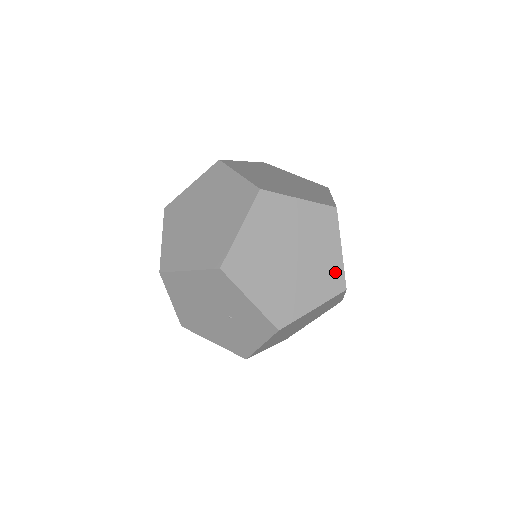
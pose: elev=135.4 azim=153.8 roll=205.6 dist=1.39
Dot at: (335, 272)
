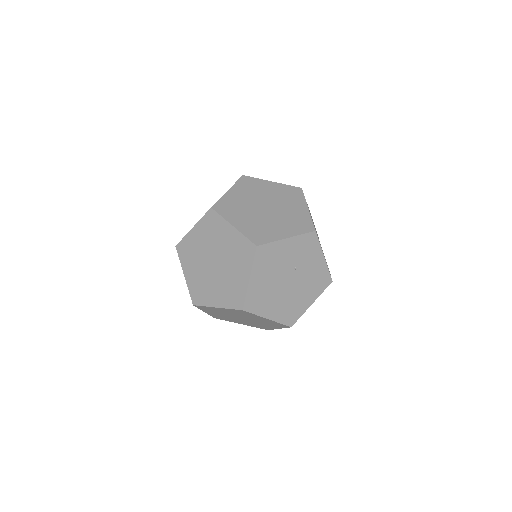
Dot at: (287, 190)
